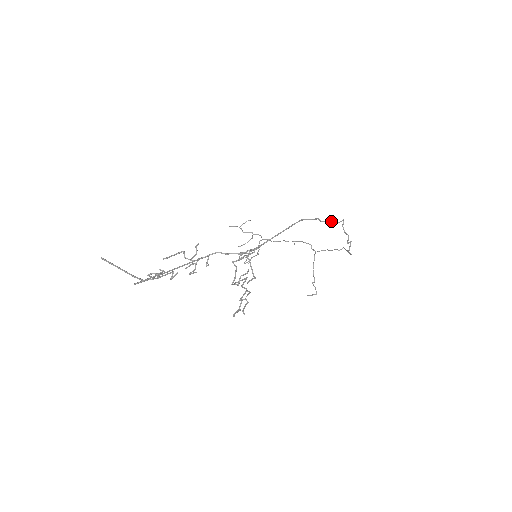
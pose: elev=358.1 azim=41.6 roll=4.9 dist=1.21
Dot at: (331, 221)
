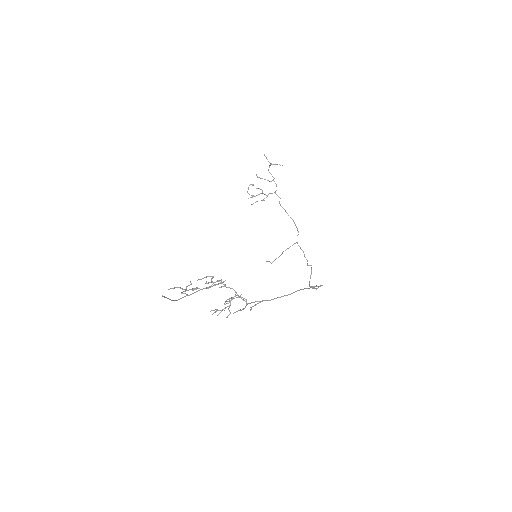
Dot at: occluded
